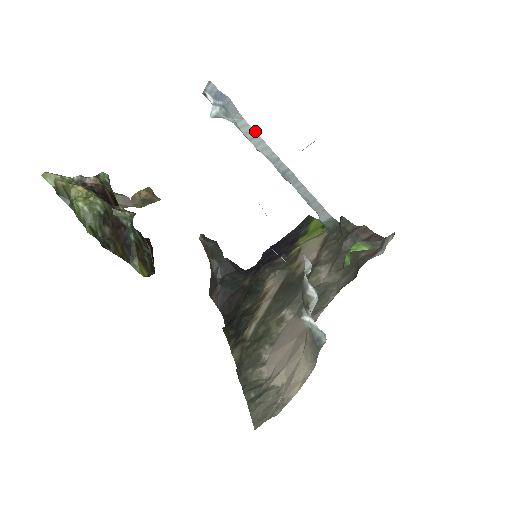
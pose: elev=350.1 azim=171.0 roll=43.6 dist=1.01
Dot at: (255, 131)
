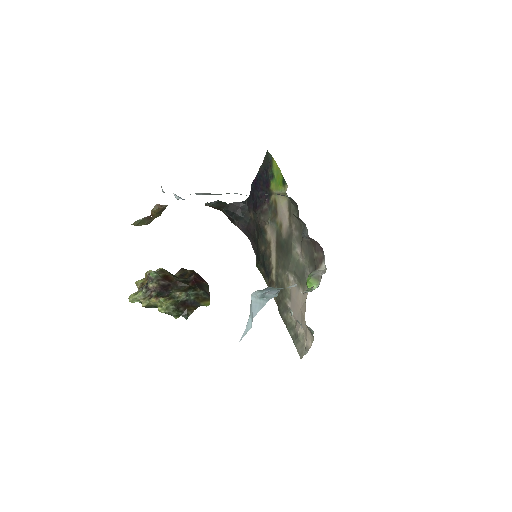
Dot at: (210, 193)
